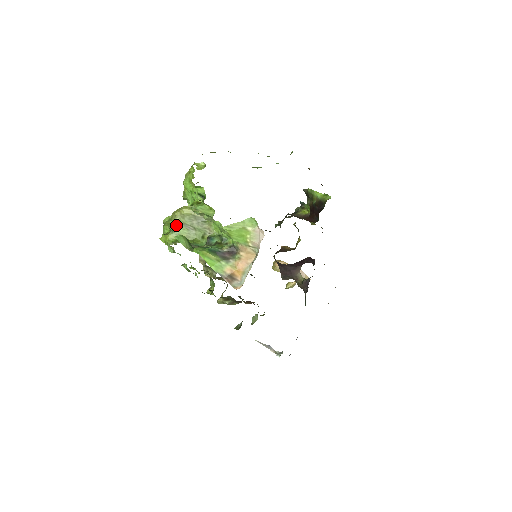
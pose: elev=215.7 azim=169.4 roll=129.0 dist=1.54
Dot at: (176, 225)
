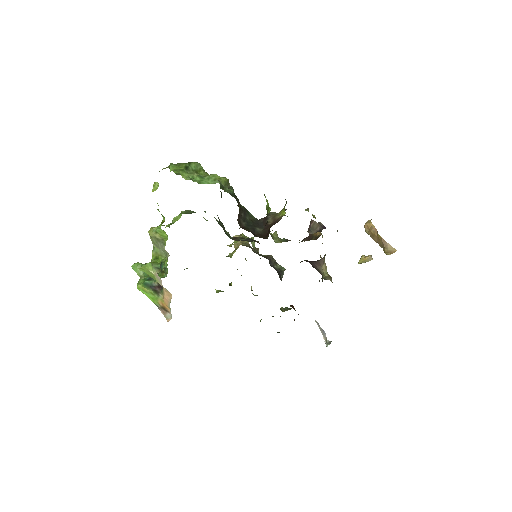
Dot at: occluded
